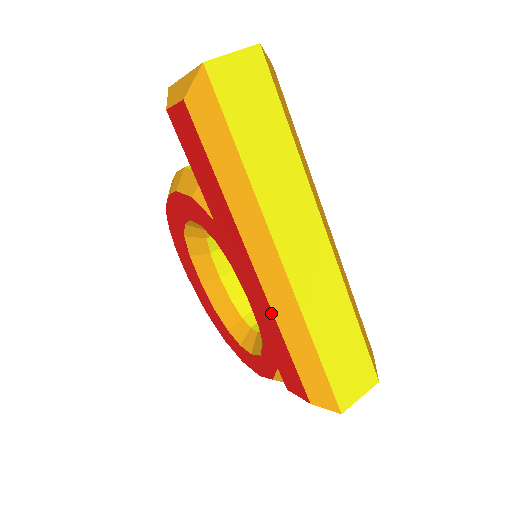
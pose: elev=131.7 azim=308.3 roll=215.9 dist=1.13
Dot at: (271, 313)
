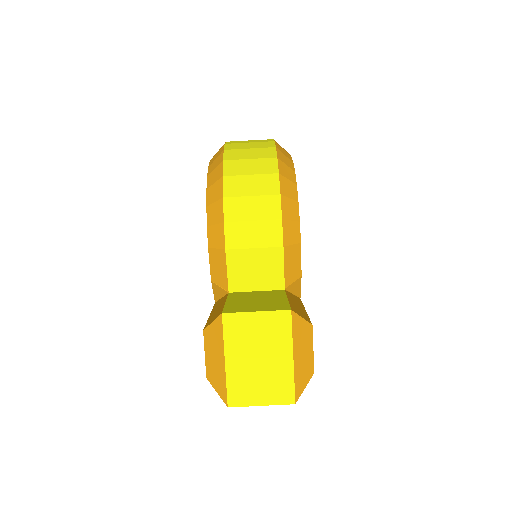
Dot at: occluded
